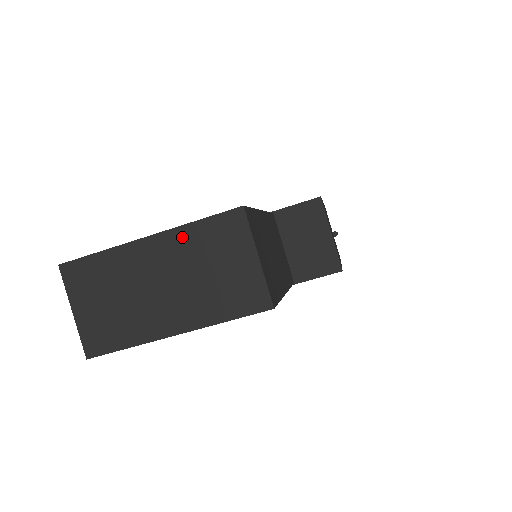
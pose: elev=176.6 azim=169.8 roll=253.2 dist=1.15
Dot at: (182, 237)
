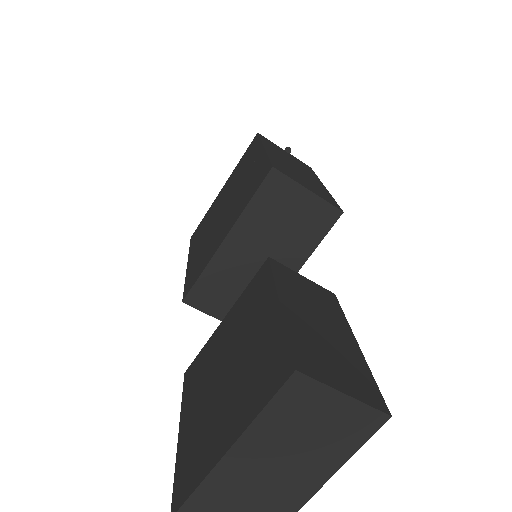
Dot at: (260, 430)
